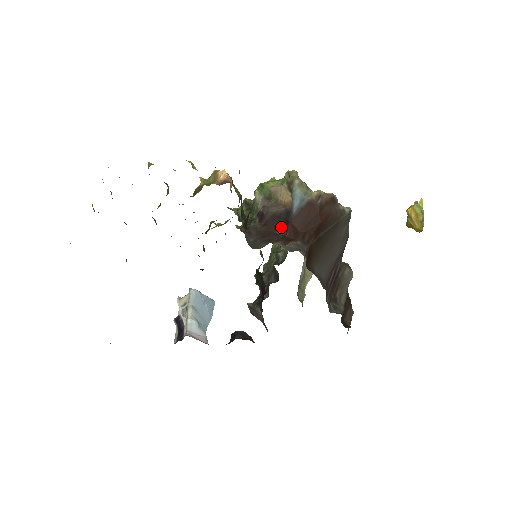
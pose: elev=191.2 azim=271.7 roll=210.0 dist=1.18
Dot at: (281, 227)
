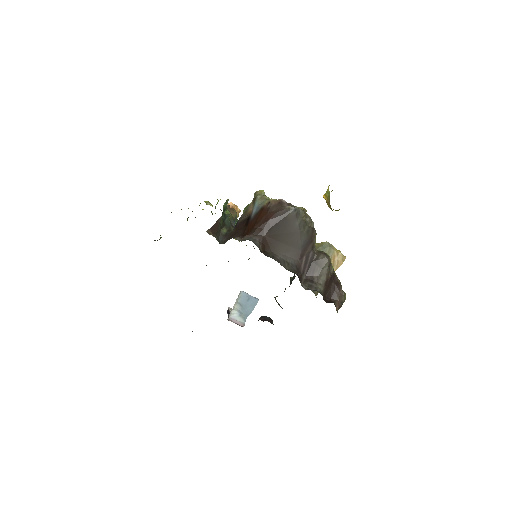
Dot at: (243, 228)
